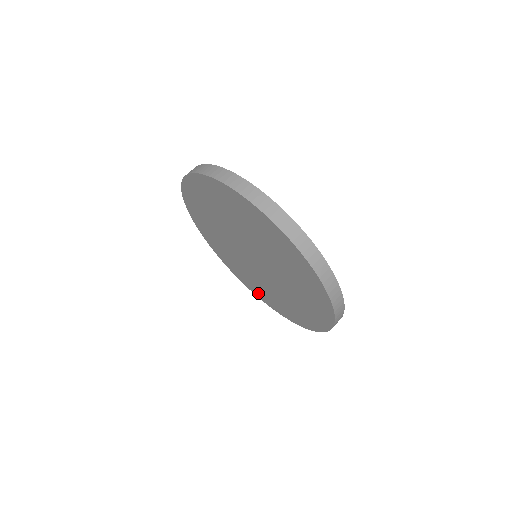
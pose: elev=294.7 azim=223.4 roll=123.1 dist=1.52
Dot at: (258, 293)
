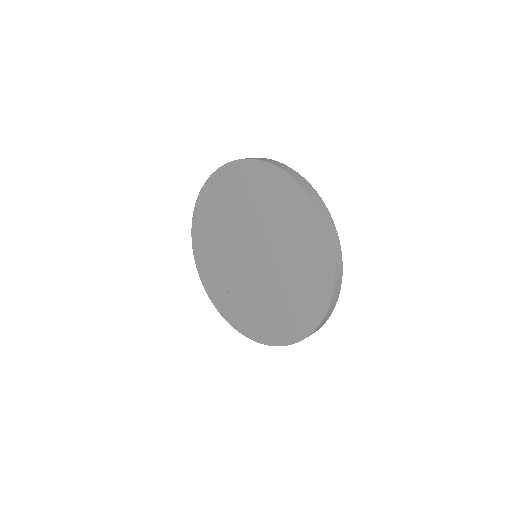
Dot at: (247, 326)
